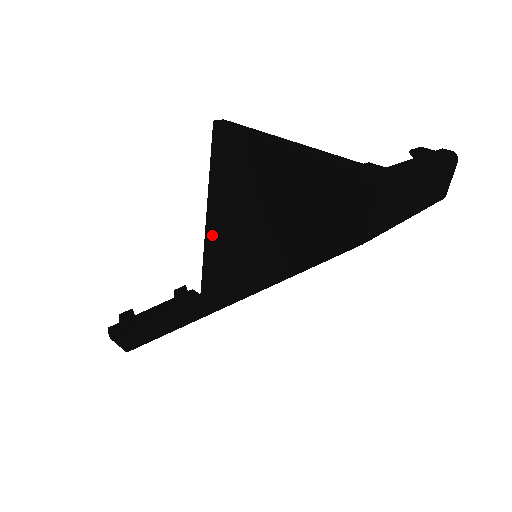
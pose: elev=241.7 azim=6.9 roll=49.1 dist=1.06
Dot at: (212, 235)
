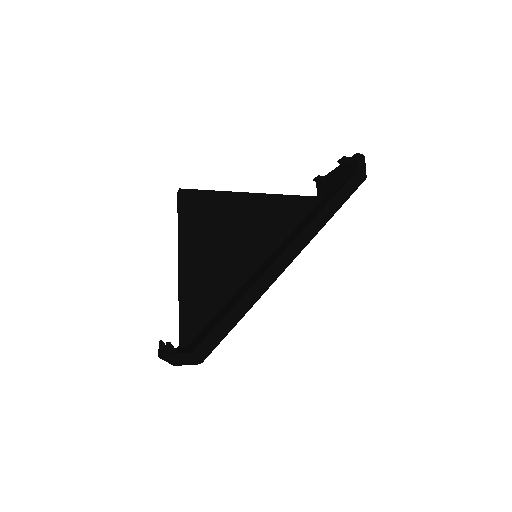
Dot at: (188, 276)
